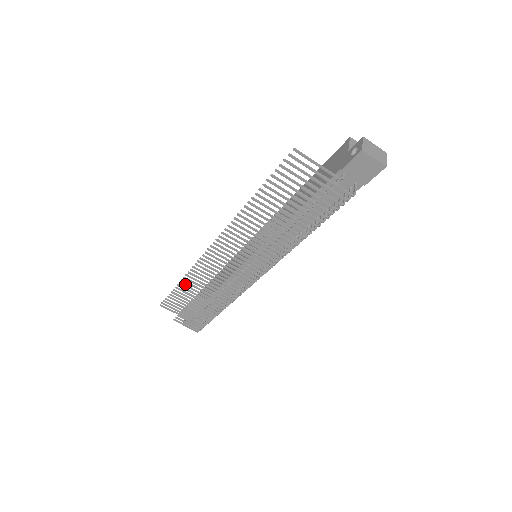
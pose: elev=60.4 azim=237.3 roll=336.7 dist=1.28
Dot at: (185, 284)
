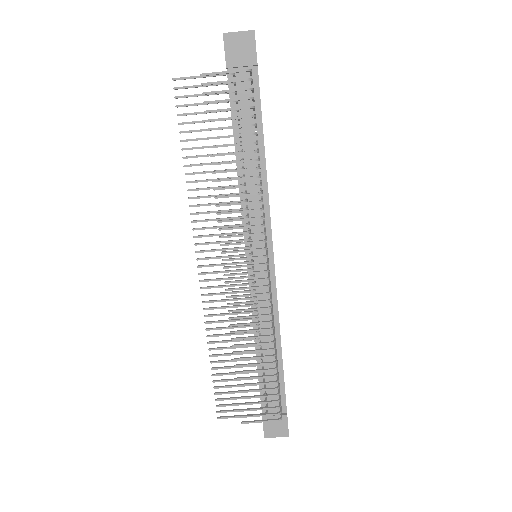
Dot at: (217, 354)
